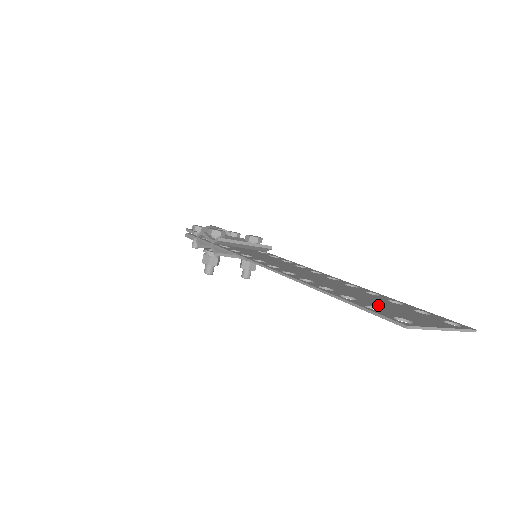
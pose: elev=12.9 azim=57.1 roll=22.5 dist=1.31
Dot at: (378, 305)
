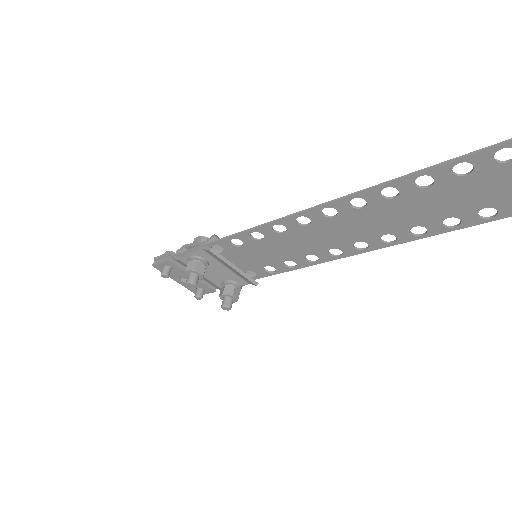
Dot at: (455, 184)
